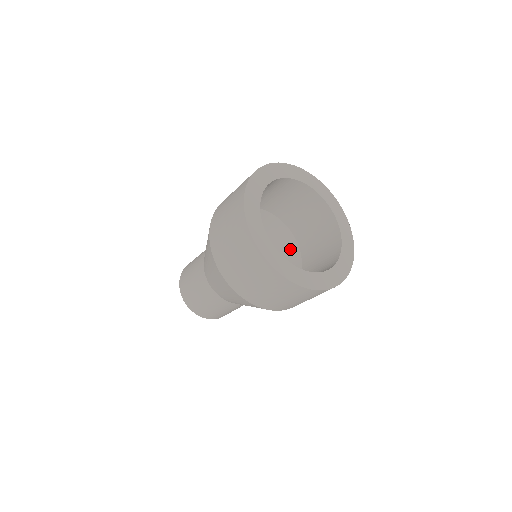
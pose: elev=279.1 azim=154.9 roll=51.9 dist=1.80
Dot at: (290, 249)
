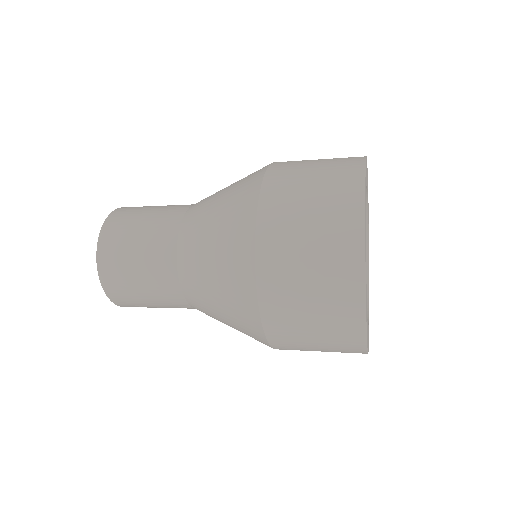
Dot at: occluded
